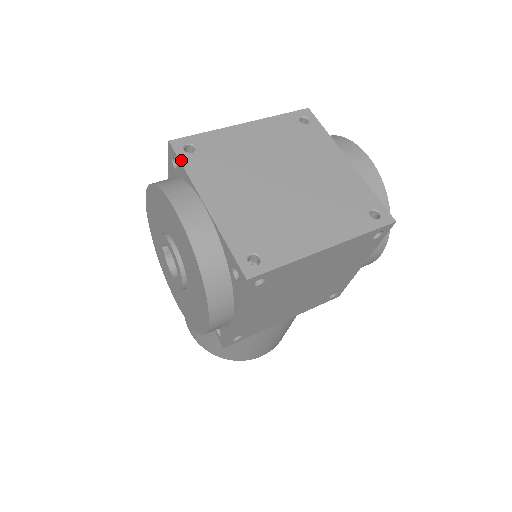
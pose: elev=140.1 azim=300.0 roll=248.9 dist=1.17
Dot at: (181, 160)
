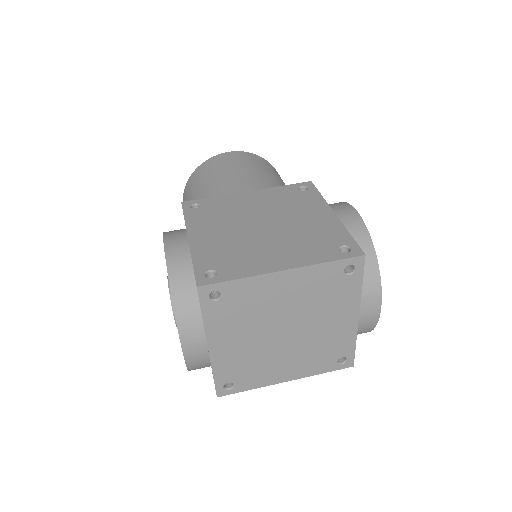
Dot at: (202, 308)
